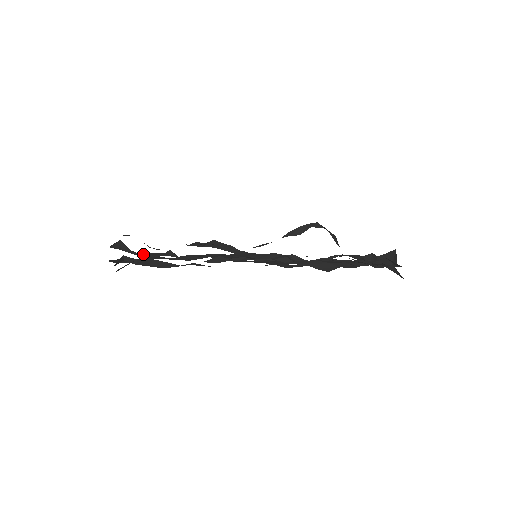
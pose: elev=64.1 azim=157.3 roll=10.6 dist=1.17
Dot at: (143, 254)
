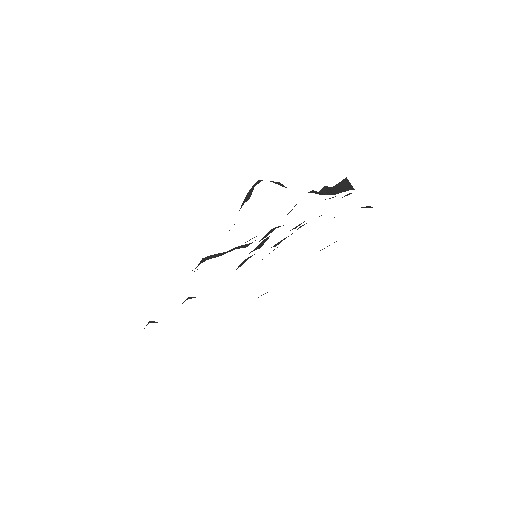
Dot at: occluded
